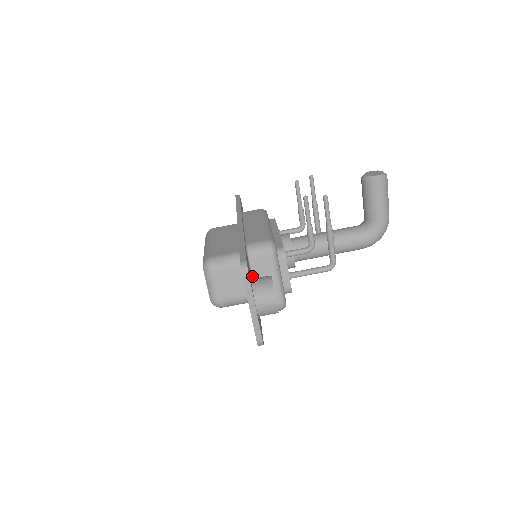
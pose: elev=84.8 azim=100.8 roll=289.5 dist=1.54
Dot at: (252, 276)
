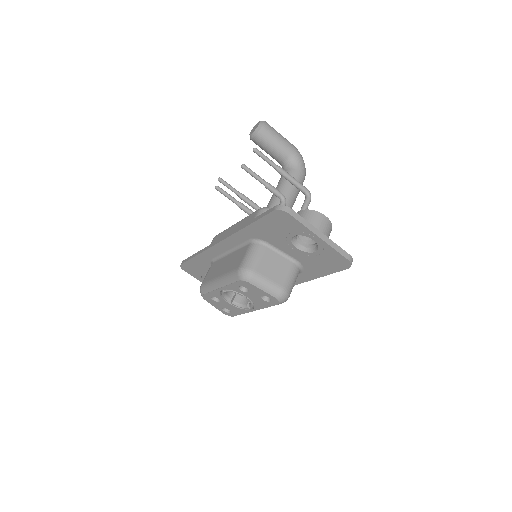
Dot at: occluded
